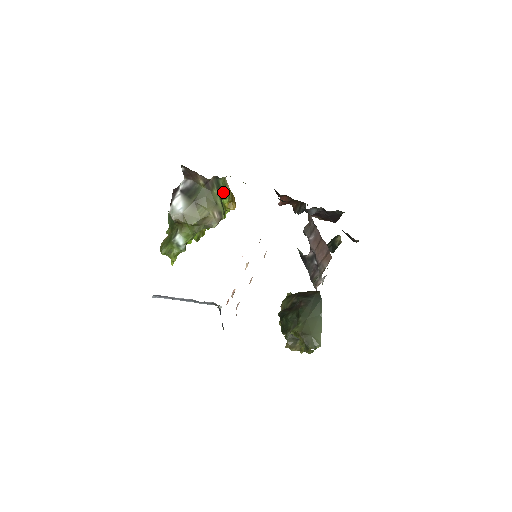
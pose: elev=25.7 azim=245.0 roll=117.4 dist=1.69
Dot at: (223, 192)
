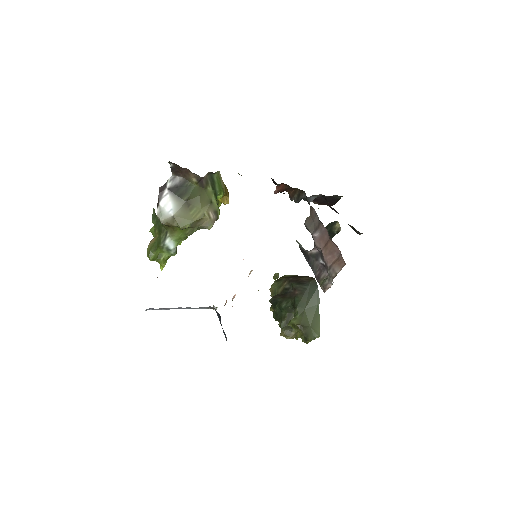
Dot at: (218, 188)
